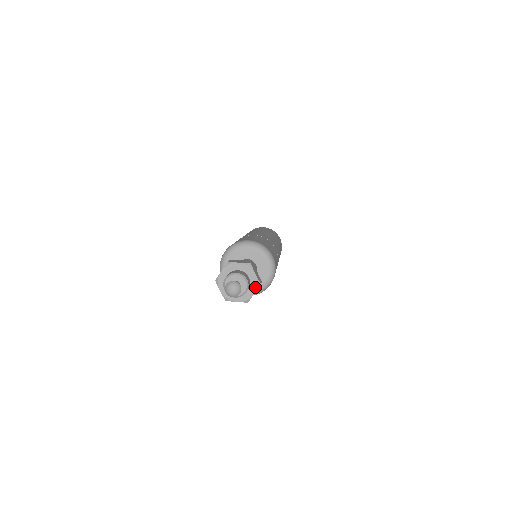
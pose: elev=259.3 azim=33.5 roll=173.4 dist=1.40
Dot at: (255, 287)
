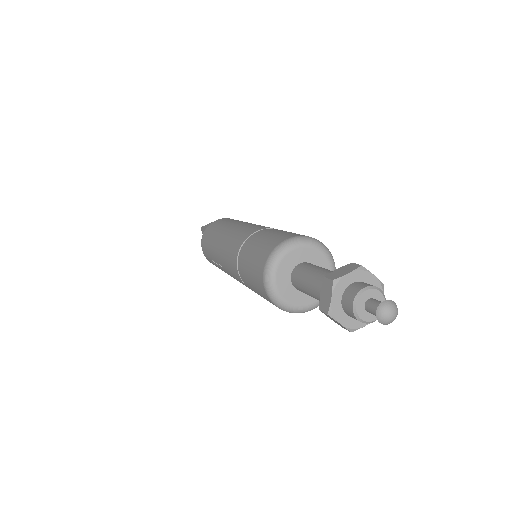
Dot at: occluded
